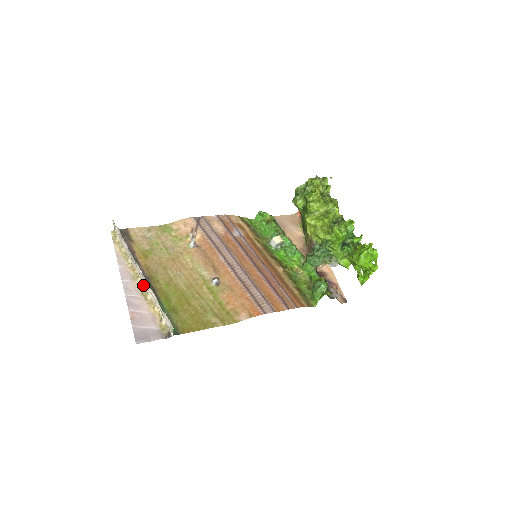
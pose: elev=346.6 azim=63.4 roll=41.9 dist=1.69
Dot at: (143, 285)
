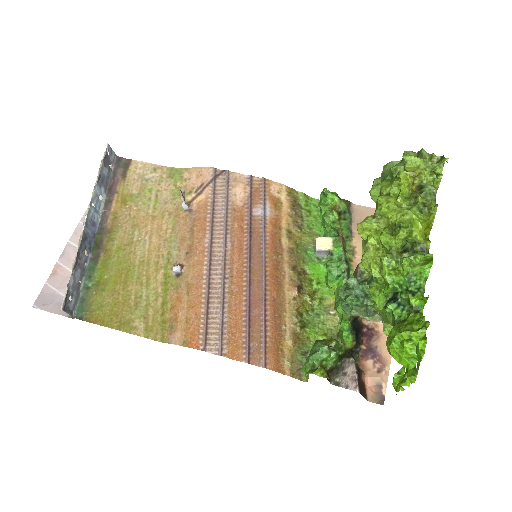
Dot at: (94, 237)
